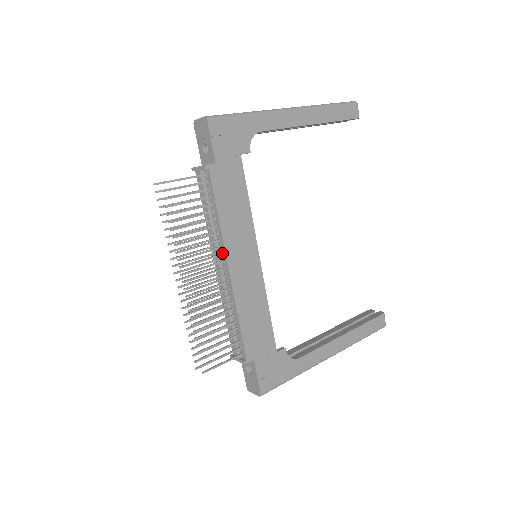
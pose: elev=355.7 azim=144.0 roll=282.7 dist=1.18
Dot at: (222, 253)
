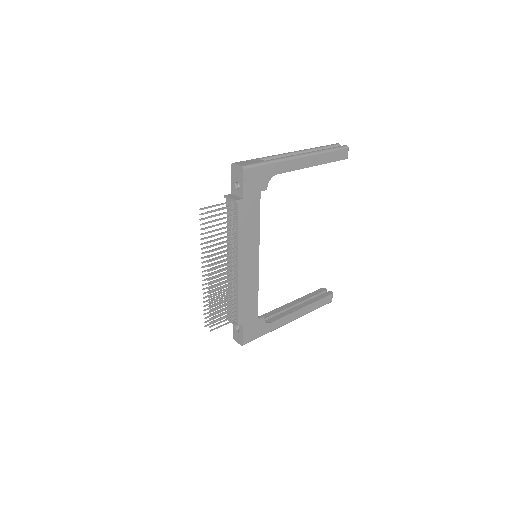
Dot at: (235, 257)
